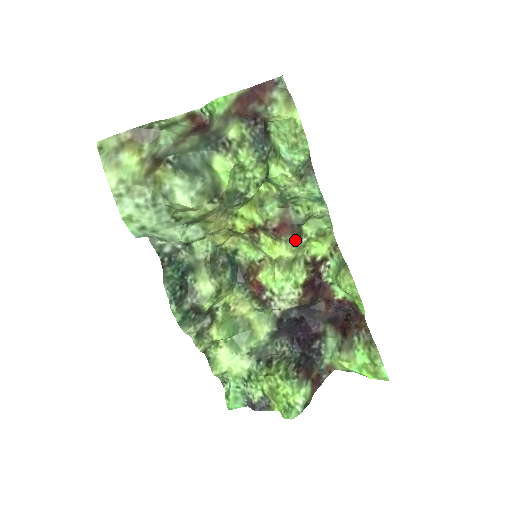
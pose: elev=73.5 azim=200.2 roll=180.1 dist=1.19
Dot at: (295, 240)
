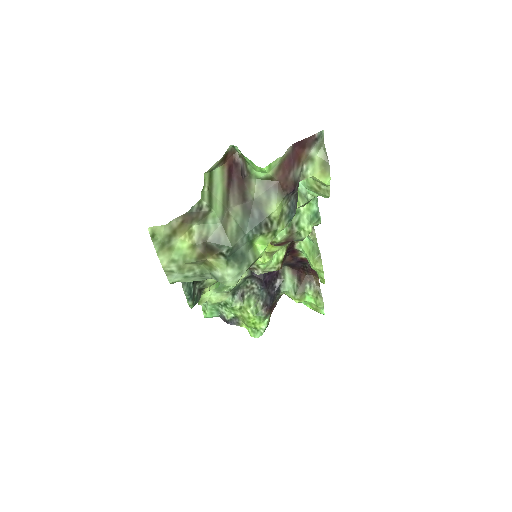
Dot at: occluded
